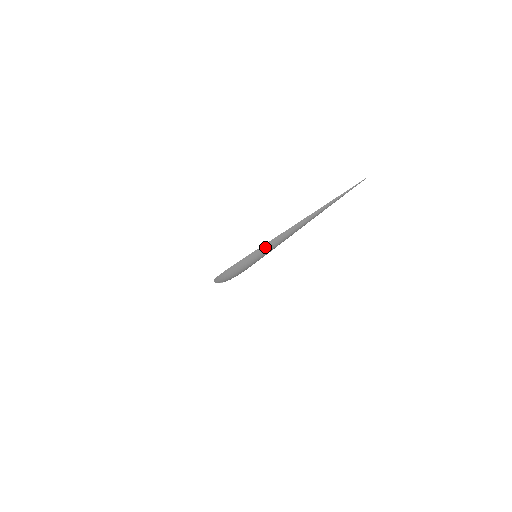
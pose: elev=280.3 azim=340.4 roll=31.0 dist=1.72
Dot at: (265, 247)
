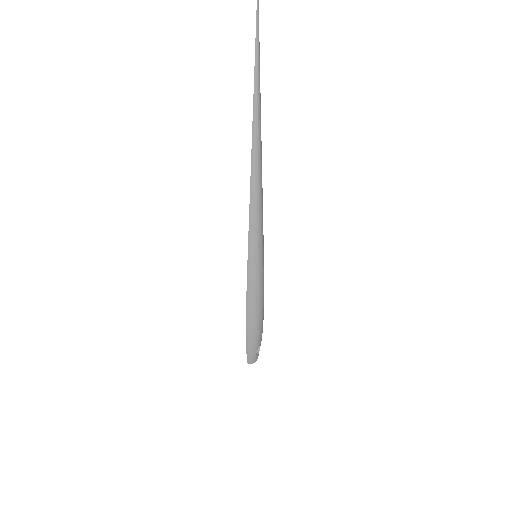
Dot at: (252, 221)
